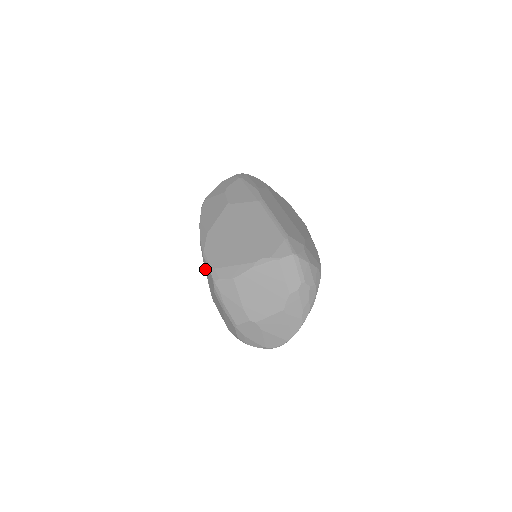
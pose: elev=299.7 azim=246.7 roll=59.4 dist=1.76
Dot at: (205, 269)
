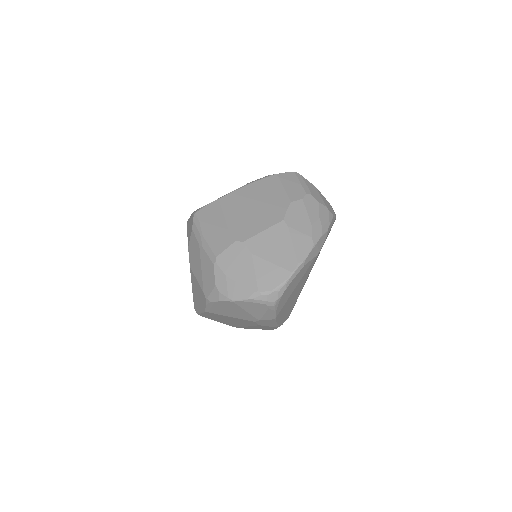
Dot at: (187, 230)
